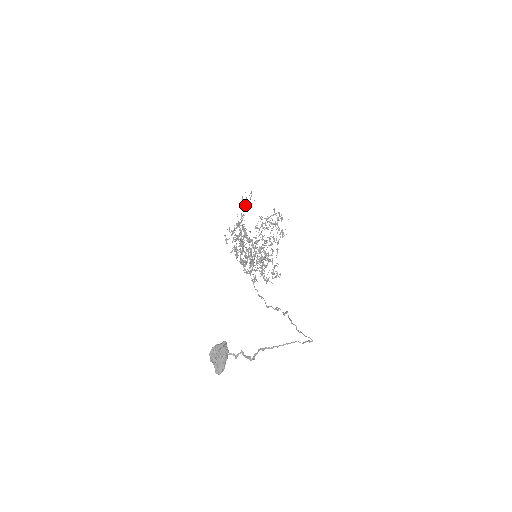
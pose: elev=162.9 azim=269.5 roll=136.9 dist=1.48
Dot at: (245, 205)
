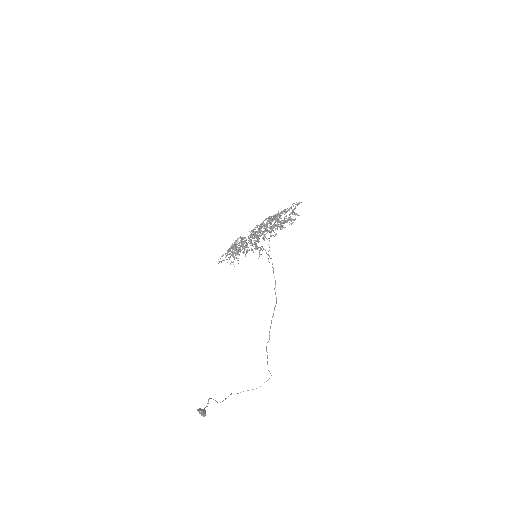
Dot at: (236, 240)
